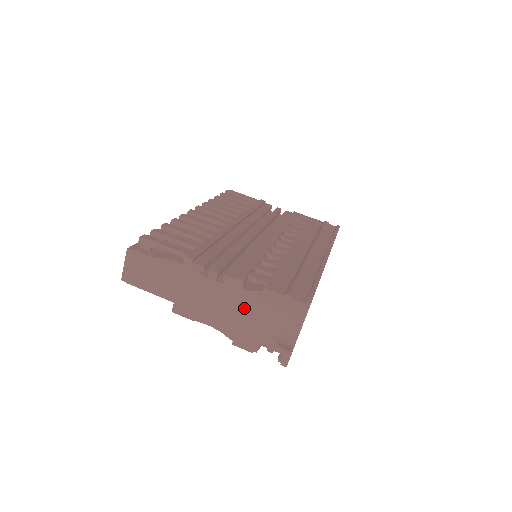
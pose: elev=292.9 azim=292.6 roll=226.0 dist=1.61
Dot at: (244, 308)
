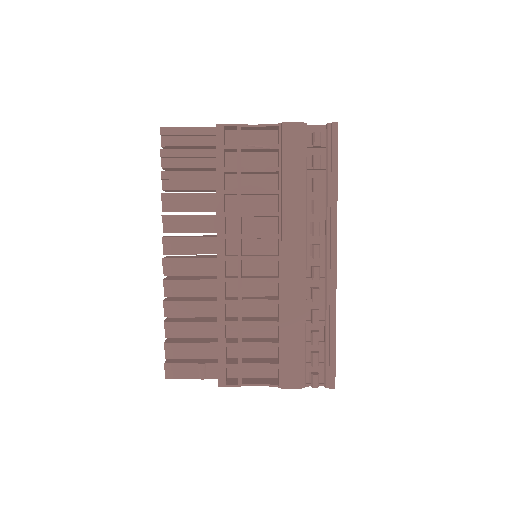
Dot at: occluded
